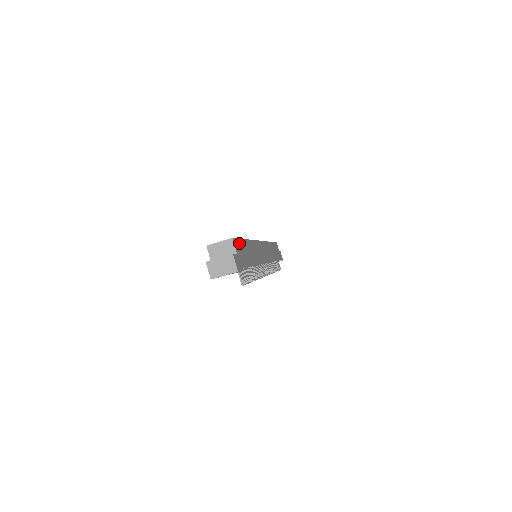
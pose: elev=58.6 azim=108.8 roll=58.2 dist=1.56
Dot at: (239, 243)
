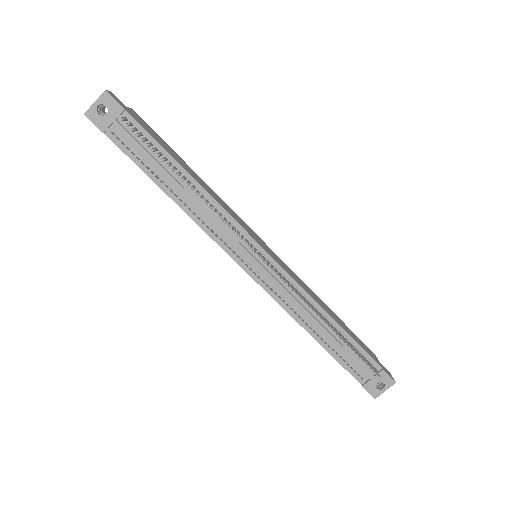
Dot at: (151, 130)
